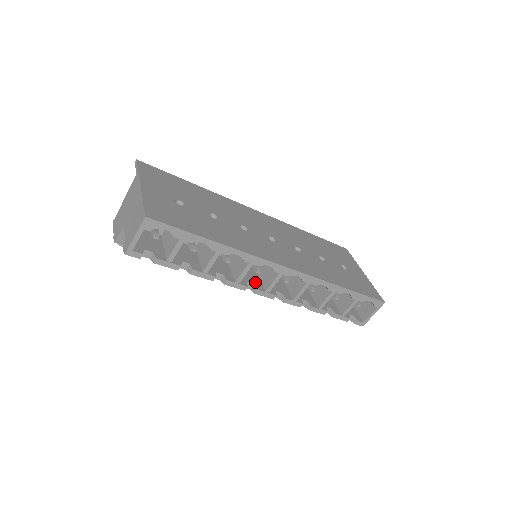
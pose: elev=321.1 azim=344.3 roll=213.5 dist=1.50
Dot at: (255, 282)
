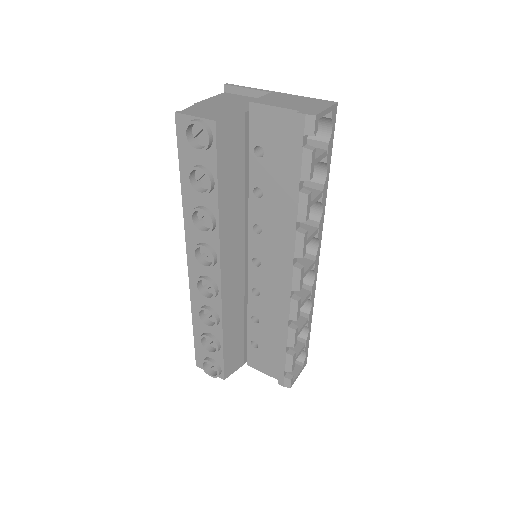
Dot at: occluded
